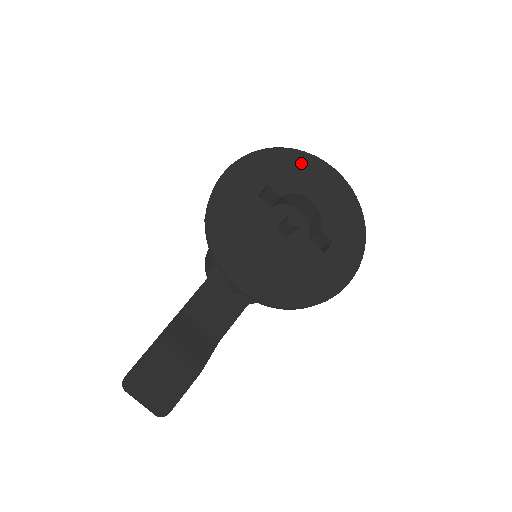
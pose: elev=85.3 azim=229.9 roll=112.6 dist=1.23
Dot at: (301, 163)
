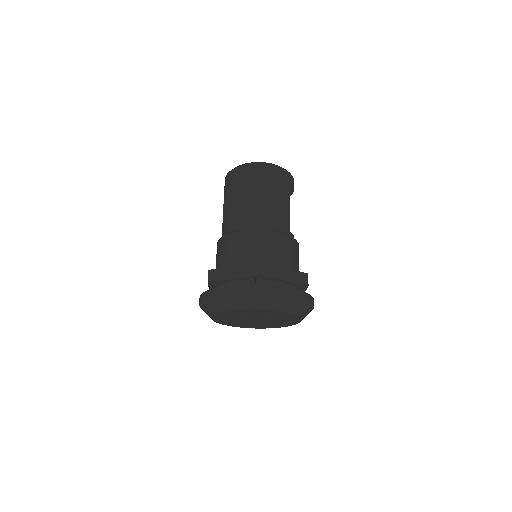
Dot at: (235, 311)
